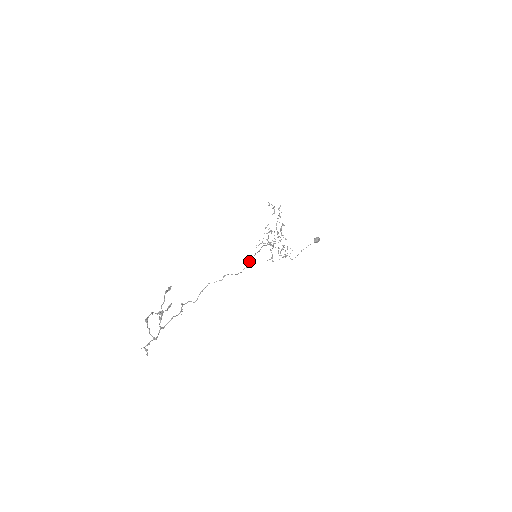
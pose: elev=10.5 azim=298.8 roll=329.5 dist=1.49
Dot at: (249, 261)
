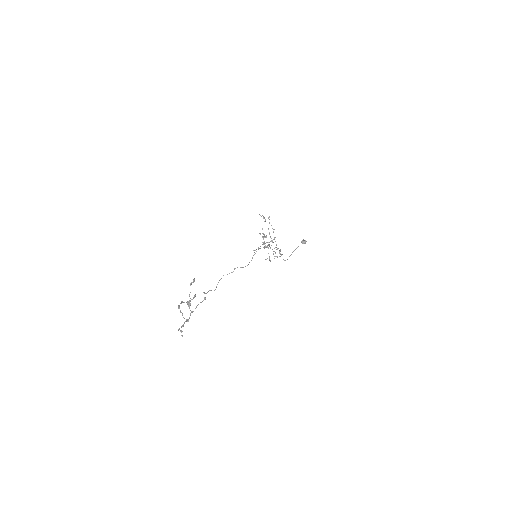
Dot at: (252, 257)
